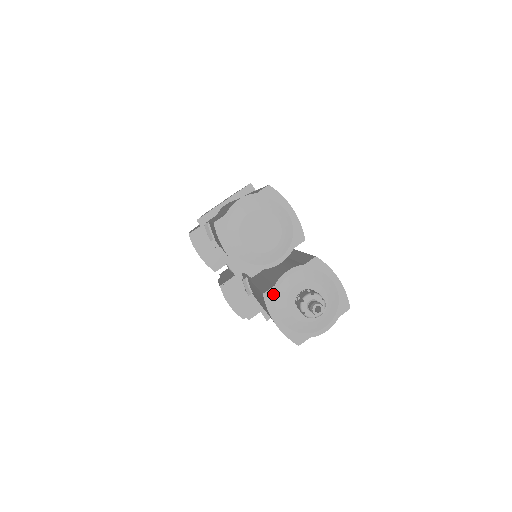
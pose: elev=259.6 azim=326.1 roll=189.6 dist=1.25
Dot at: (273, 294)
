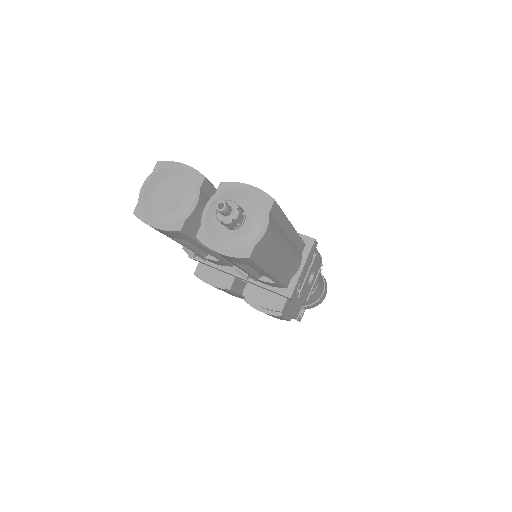
Dot at: (204, 232)
